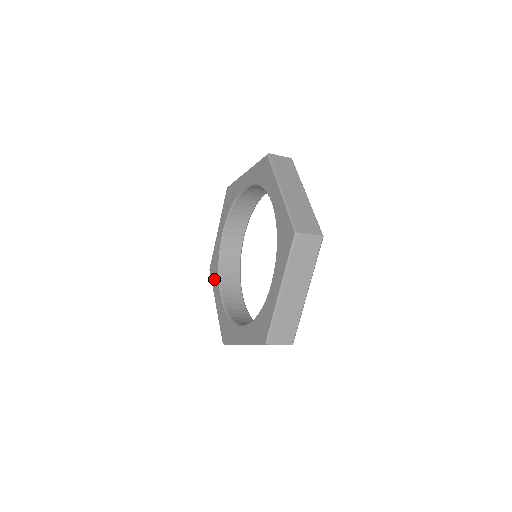
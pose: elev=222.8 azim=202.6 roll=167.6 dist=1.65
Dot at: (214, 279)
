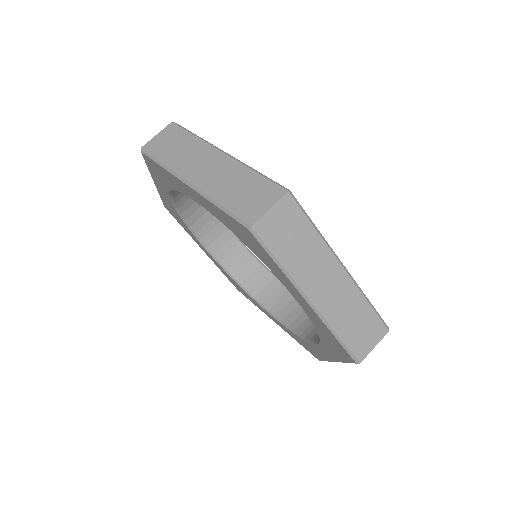
Dot at: (184, 228)
